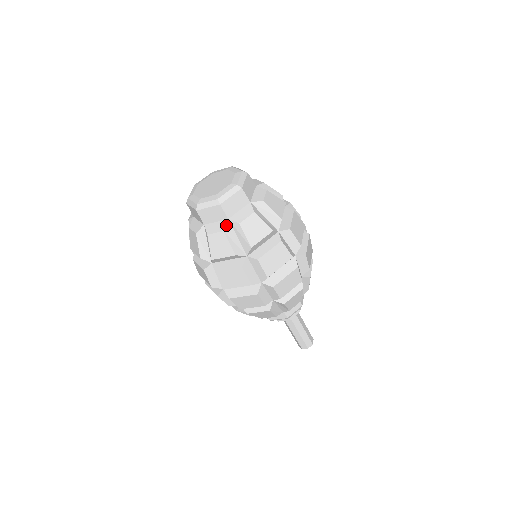
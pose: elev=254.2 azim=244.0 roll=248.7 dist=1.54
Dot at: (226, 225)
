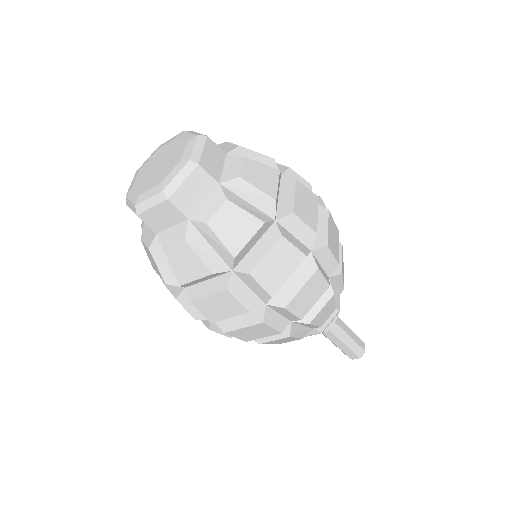
Dot at: (223, 192)
